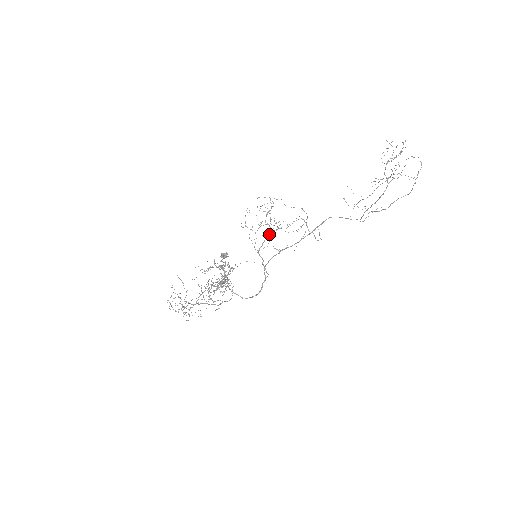
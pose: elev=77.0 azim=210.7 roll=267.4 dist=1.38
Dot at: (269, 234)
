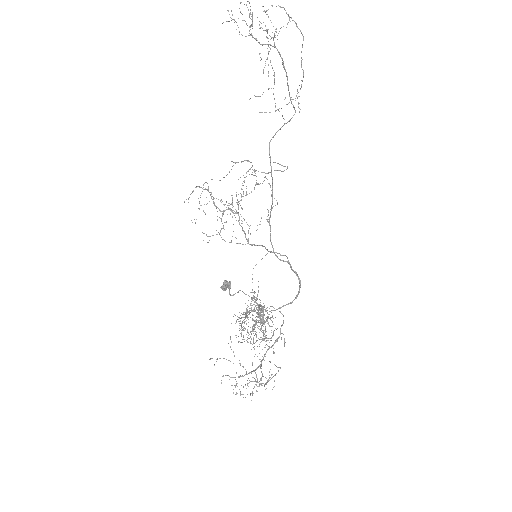
Dot at: (241, 223)
